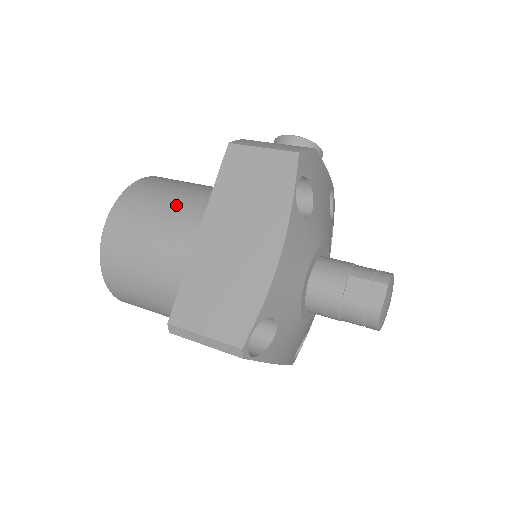
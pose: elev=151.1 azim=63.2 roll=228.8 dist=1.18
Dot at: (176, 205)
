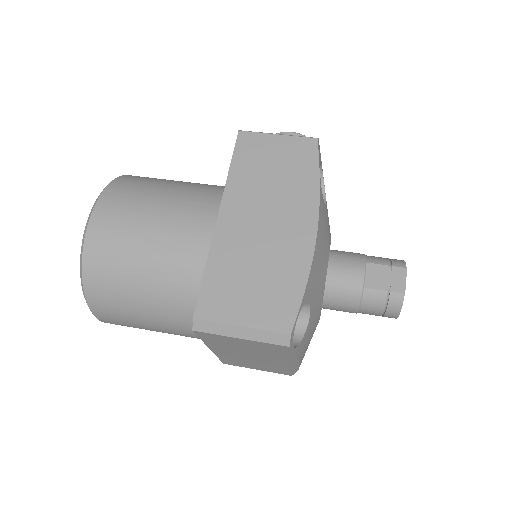
Dot at: (178, 196)
